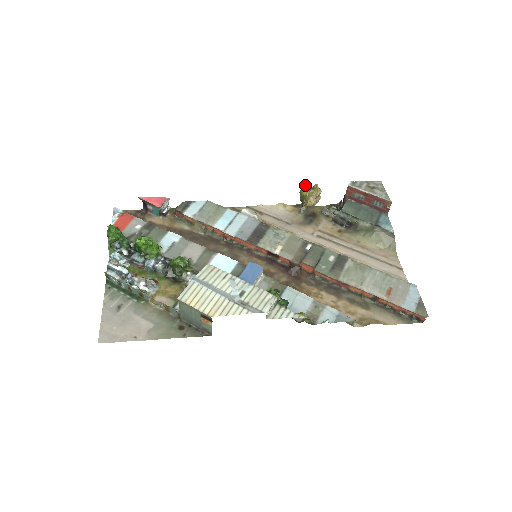
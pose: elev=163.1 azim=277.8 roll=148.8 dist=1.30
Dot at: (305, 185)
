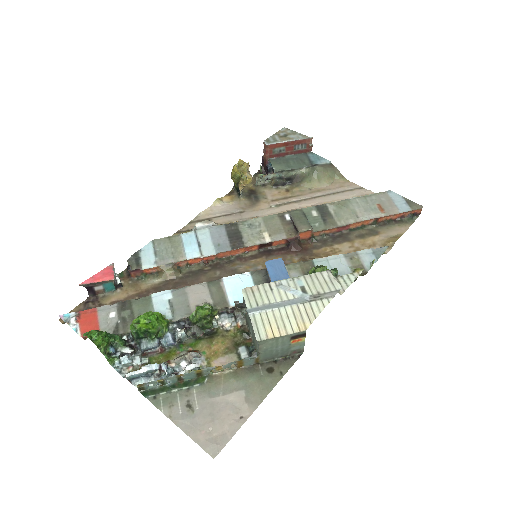
Dot at: (235, 165)
